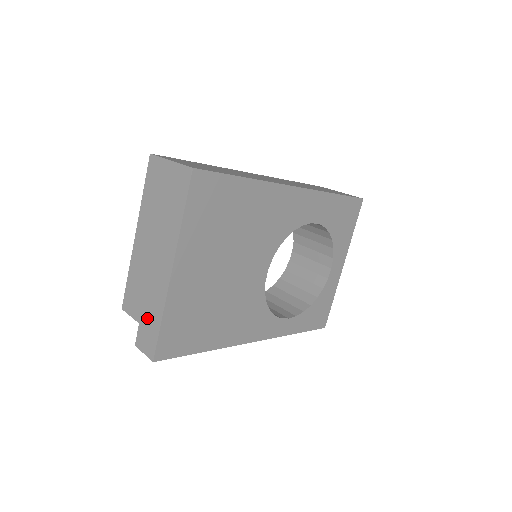
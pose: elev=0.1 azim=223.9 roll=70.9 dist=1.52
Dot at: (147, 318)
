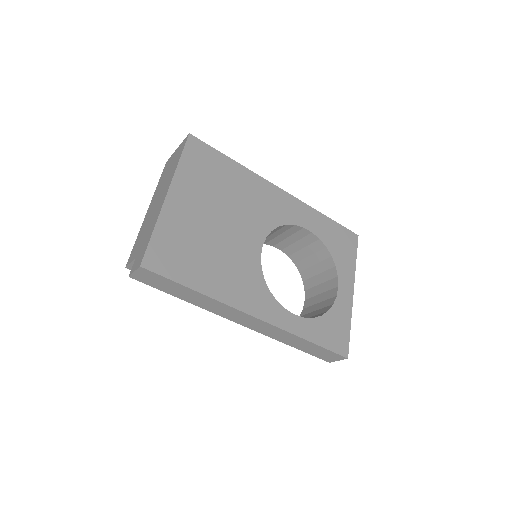
Dot at: (143, 245)
